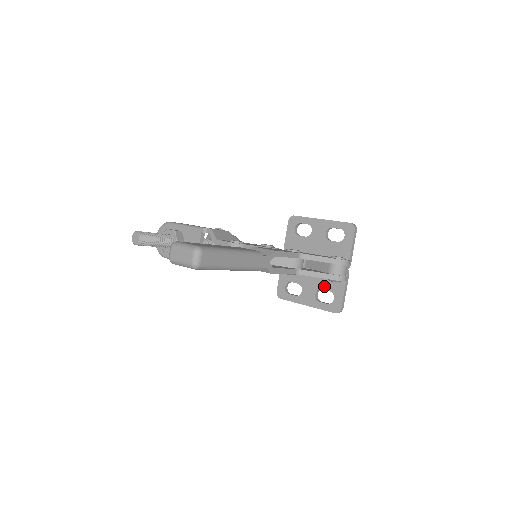
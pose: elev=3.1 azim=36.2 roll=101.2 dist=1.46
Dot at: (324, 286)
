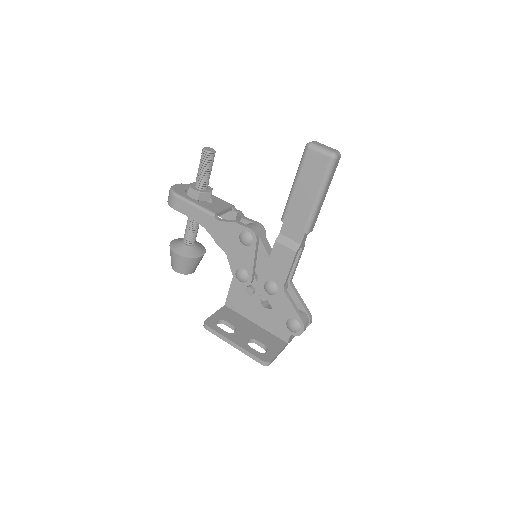
Dot at: (261, 339)
